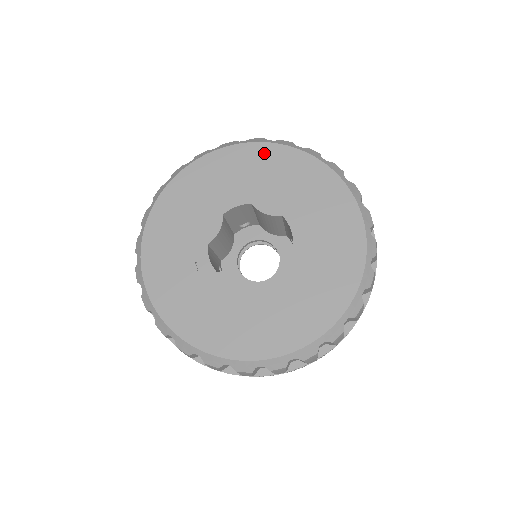
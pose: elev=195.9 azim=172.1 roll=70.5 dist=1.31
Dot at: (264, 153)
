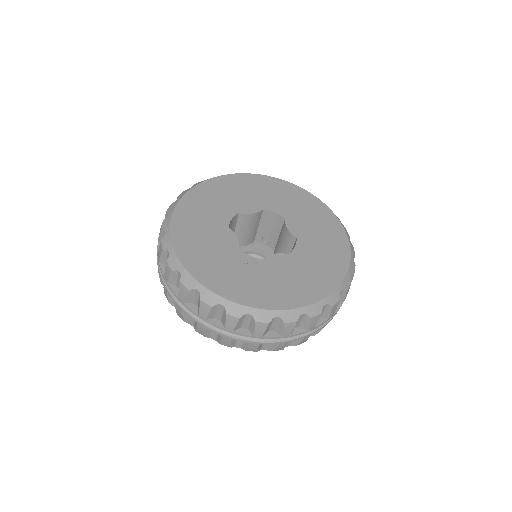
Dot at: (215, 184)
